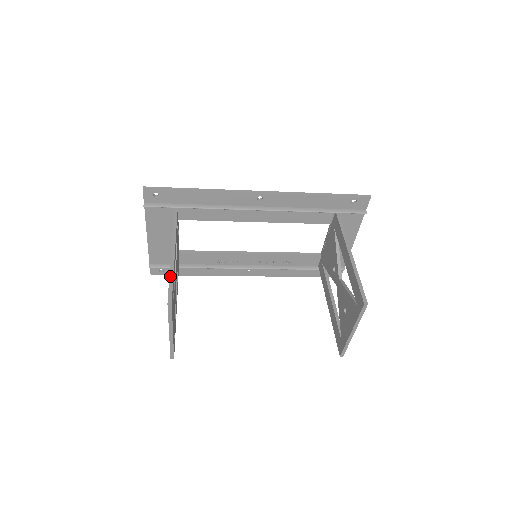
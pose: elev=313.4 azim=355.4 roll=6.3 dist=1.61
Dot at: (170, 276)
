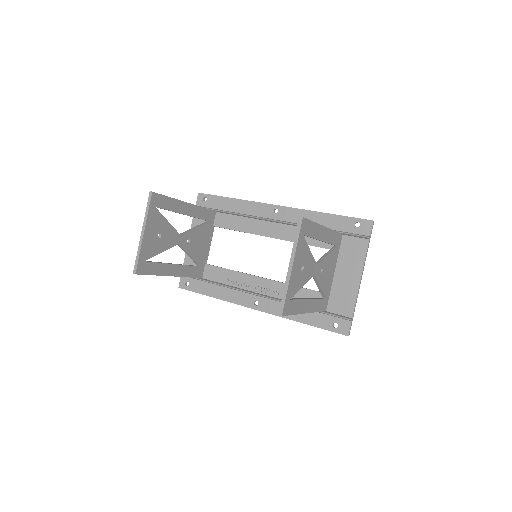
Dot at: (168, 197)
